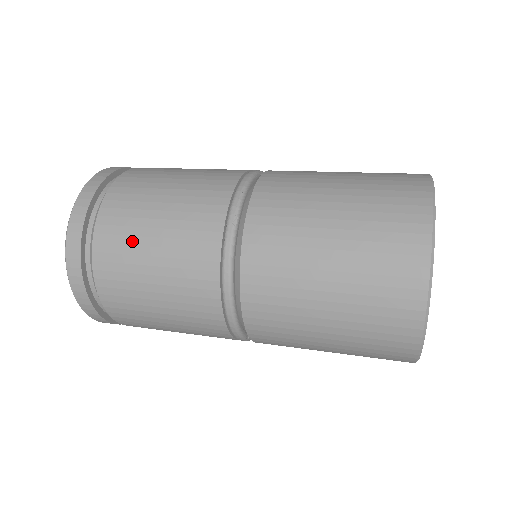
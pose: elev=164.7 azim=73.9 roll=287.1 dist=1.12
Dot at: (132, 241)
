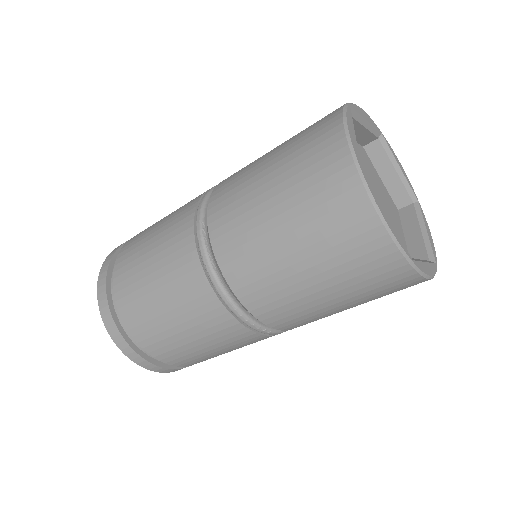
Dot at: occluded
